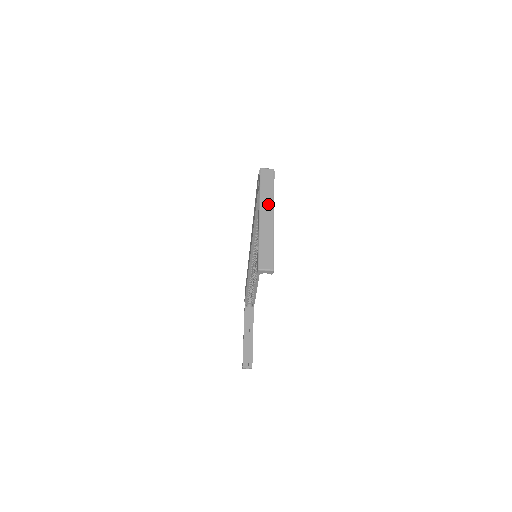
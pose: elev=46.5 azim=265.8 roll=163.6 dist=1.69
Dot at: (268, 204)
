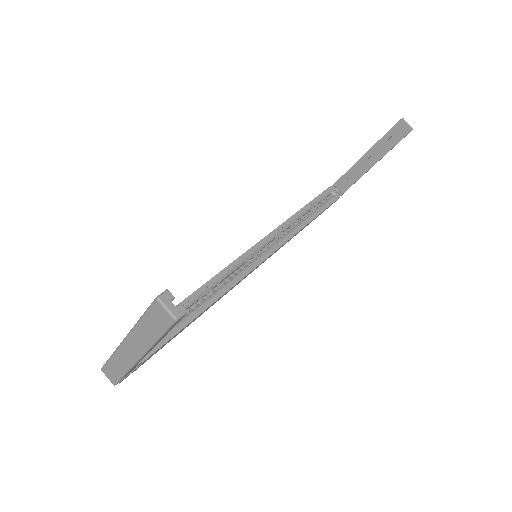
Dot at: (359, 172)
